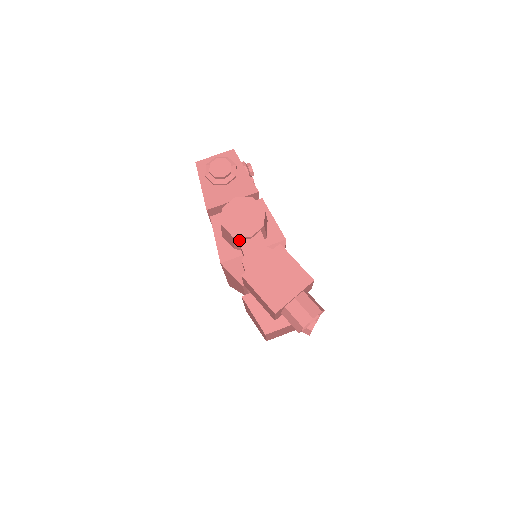
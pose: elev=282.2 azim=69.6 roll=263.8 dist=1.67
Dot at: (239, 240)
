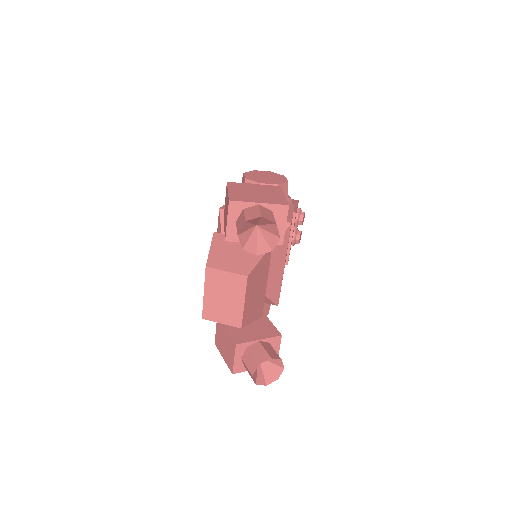
Dot at: (248, 183)
